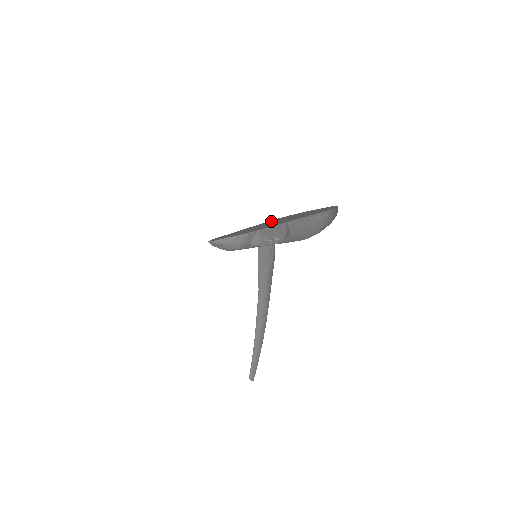
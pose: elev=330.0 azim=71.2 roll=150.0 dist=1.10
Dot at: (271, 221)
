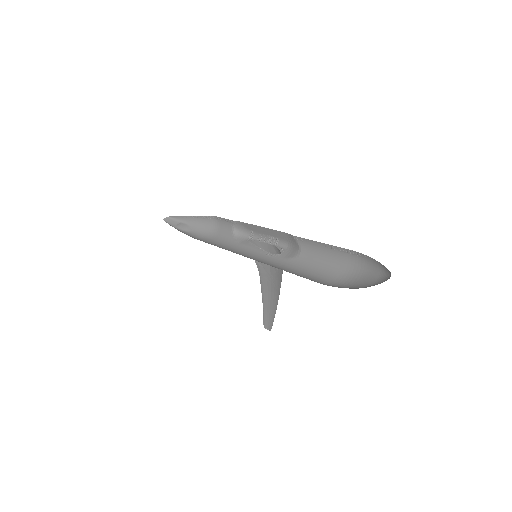
Dot at: occluded
